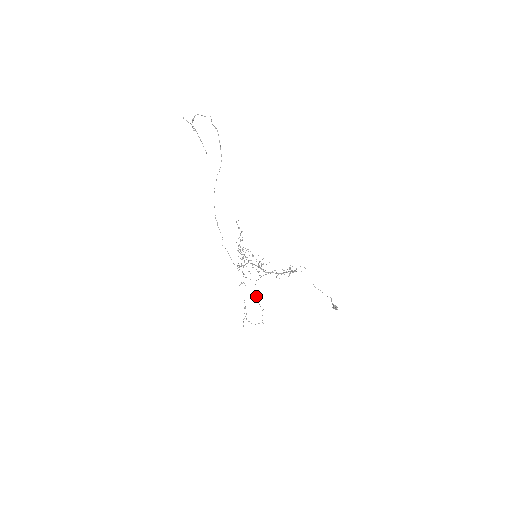
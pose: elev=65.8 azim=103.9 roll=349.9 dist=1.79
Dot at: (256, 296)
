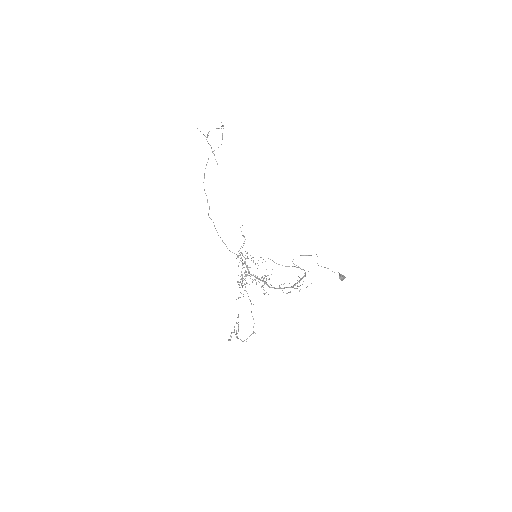
Dot at: occluded
